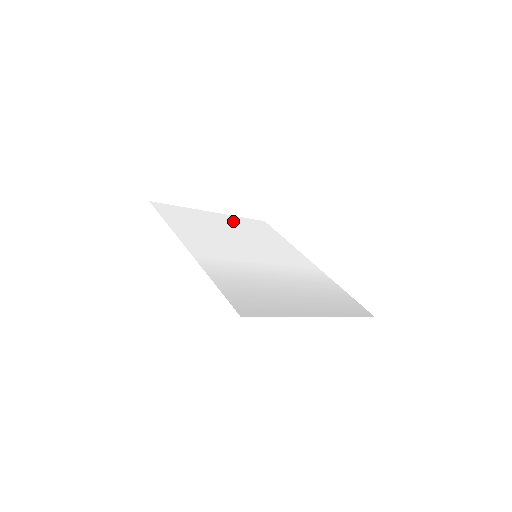
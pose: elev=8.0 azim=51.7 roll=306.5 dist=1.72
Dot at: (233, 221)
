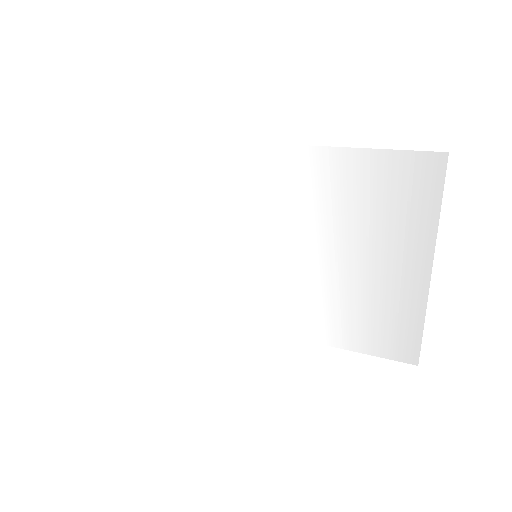
Dot at: (154, 259)
